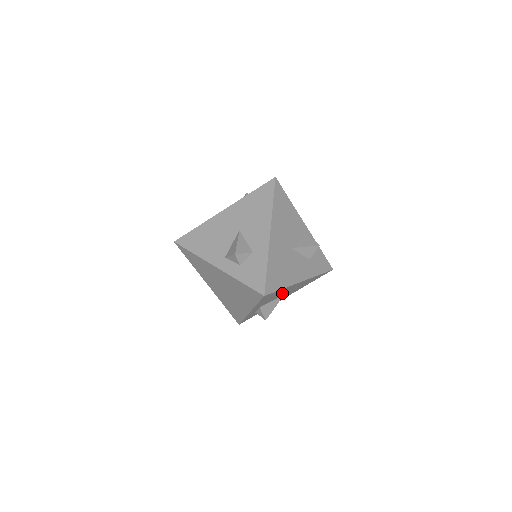
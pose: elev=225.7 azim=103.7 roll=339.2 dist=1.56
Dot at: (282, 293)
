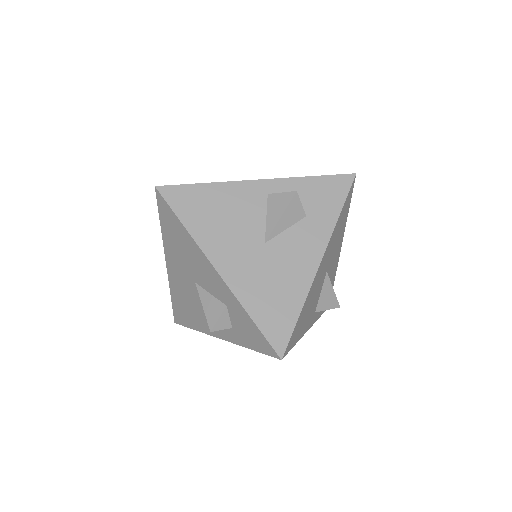
Dot at: (317, 287)
